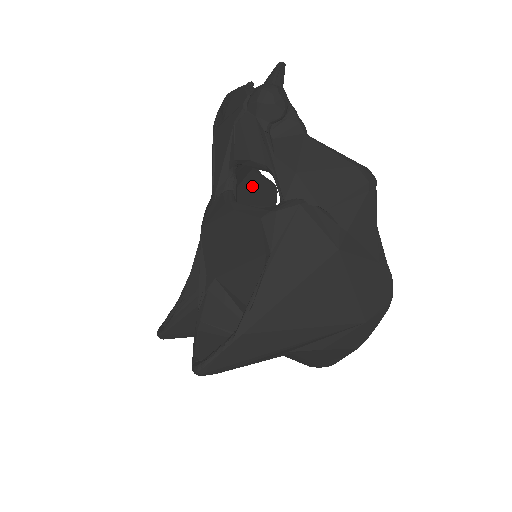
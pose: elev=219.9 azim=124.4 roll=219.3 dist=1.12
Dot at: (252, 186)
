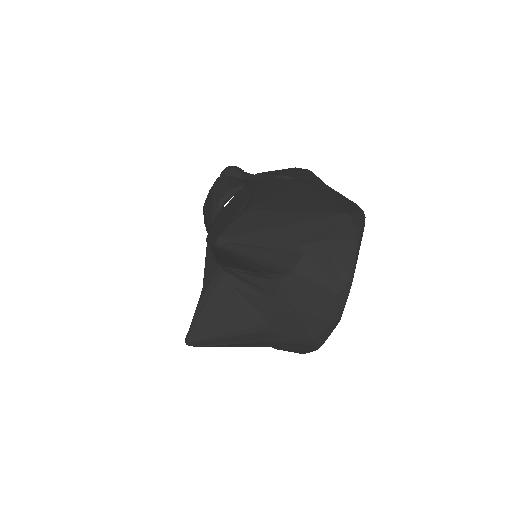
Dot at: occluded
